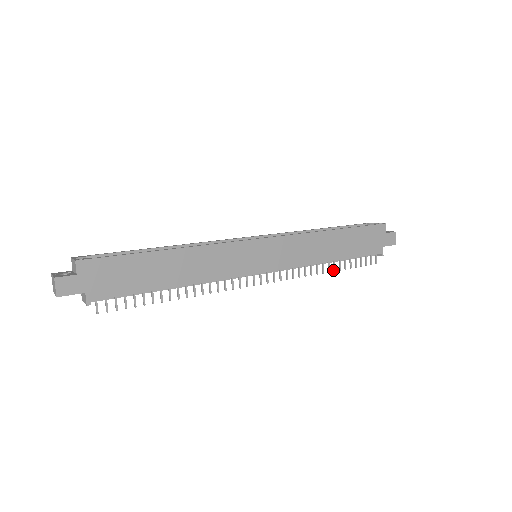
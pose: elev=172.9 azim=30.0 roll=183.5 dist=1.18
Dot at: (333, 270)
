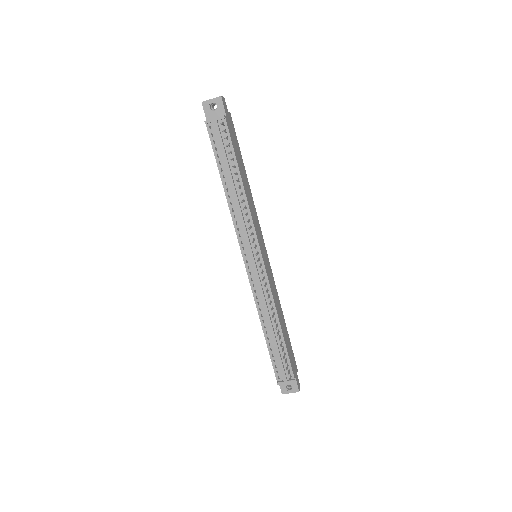
Dot at: (277, 334)
